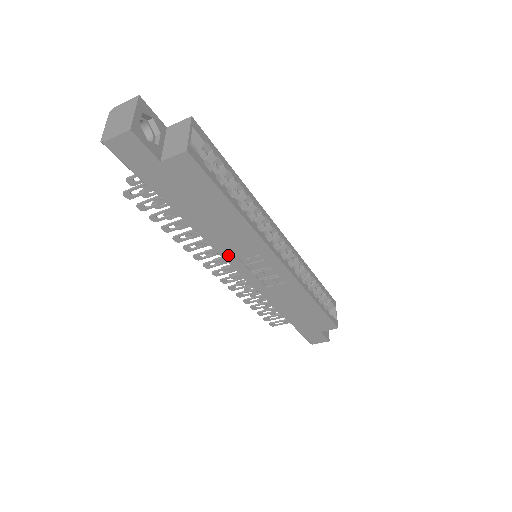
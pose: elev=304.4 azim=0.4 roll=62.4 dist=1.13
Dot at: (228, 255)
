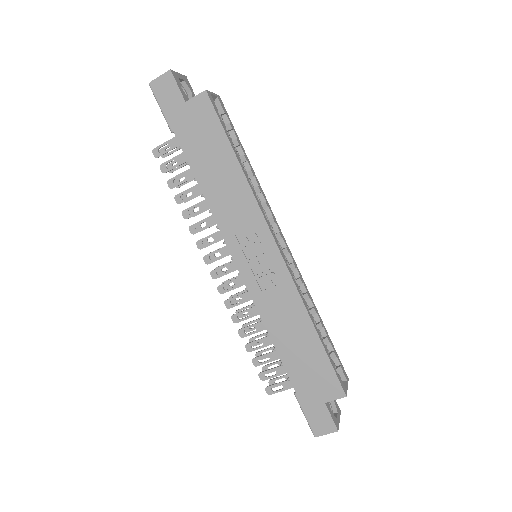
Dot at: (226, 229)
